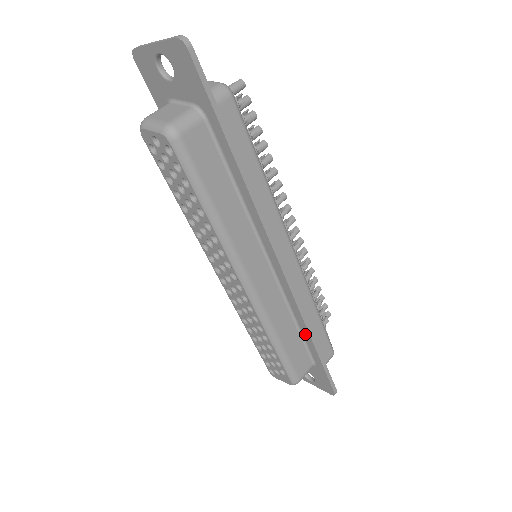
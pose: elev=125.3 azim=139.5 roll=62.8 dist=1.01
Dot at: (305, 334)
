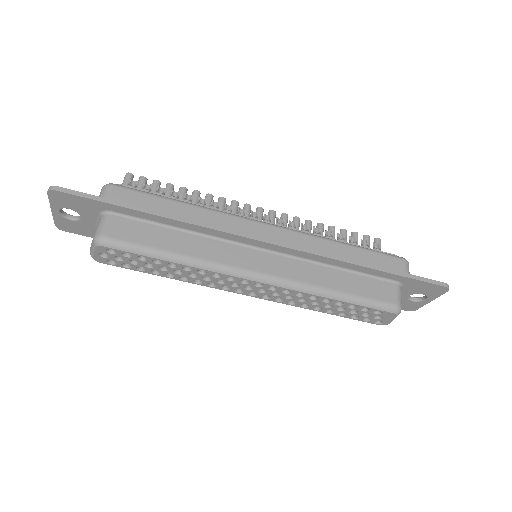
Dot at: (354, 268)
